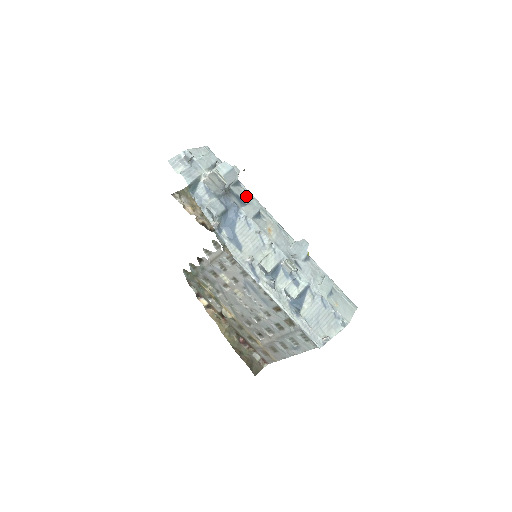
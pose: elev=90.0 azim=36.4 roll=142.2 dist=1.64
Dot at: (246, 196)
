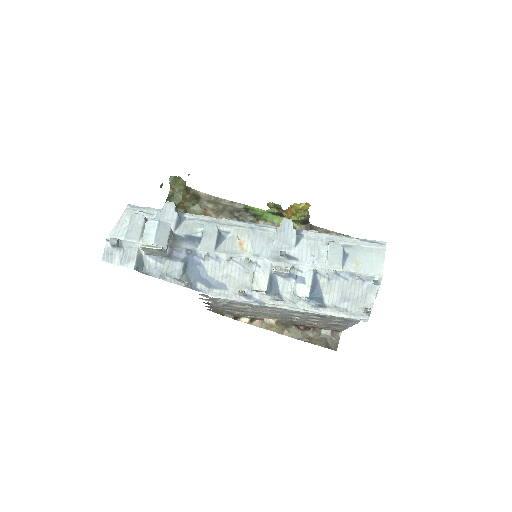
Dot at: (197, 225)
